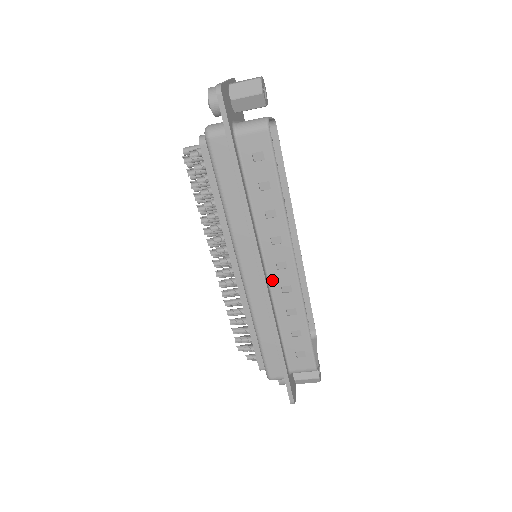
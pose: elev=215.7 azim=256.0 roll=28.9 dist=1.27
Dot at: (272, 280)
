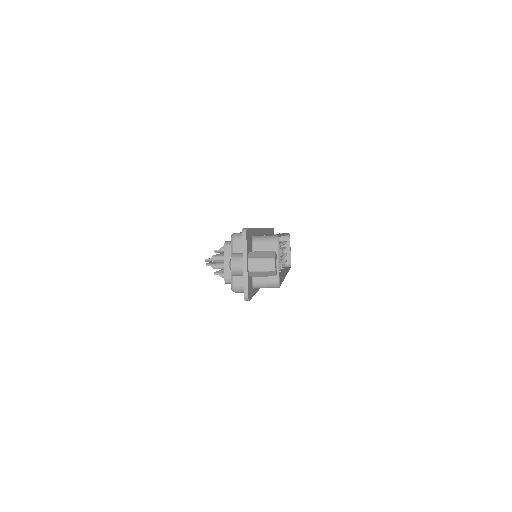
Dot at: occluded
